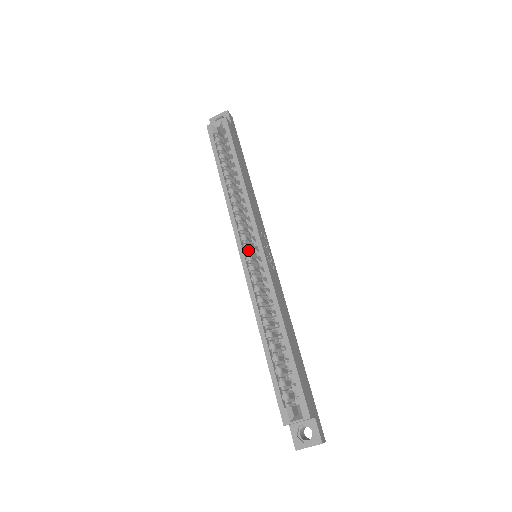
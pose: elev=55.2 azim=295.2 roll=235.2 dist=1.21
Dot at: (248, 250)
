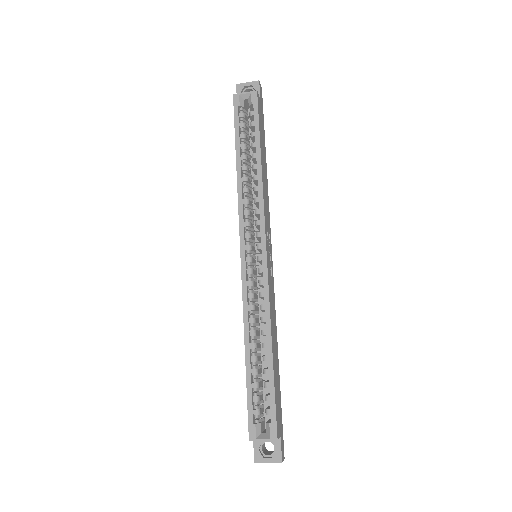
Dot at: (250, 250)
